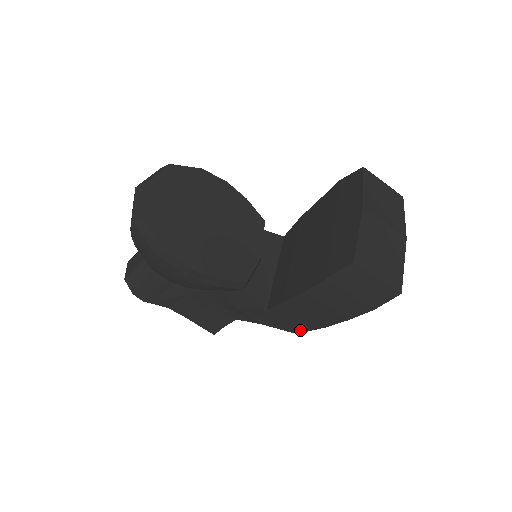
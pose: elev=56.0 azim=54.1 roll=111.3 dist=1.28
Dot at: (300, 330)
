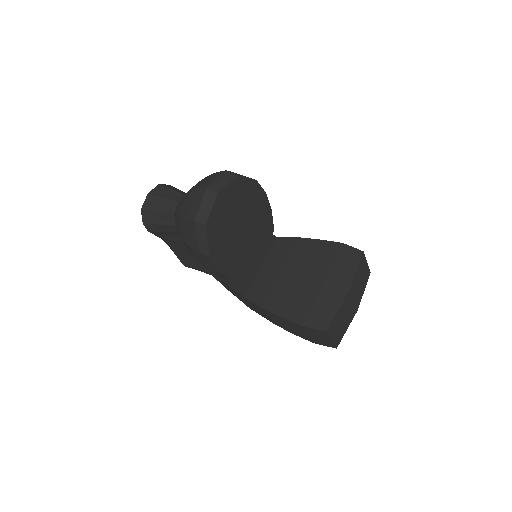
Dot at: (255, 311)
